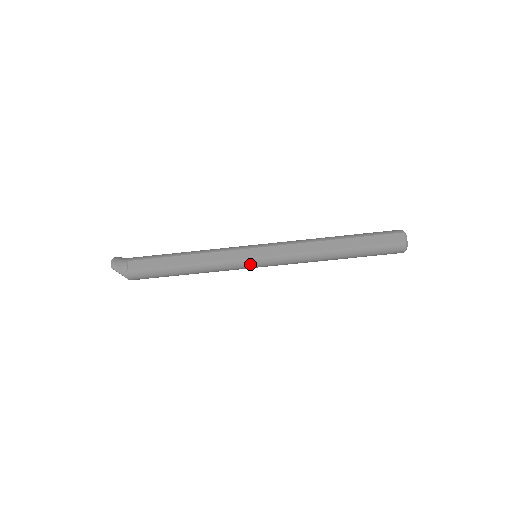
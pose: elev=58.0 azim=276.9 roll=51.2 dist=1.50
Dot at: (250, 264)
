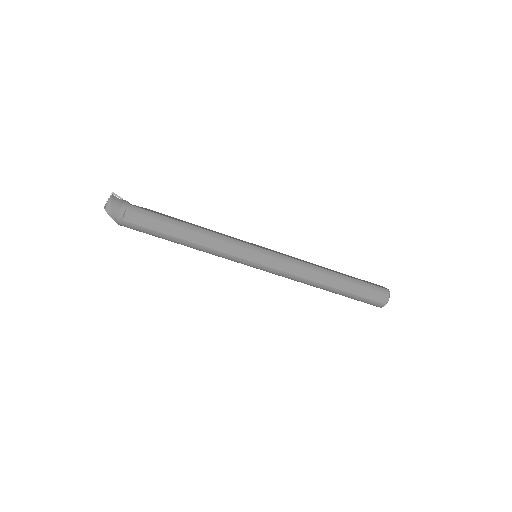
Dot at: (248, 265)
